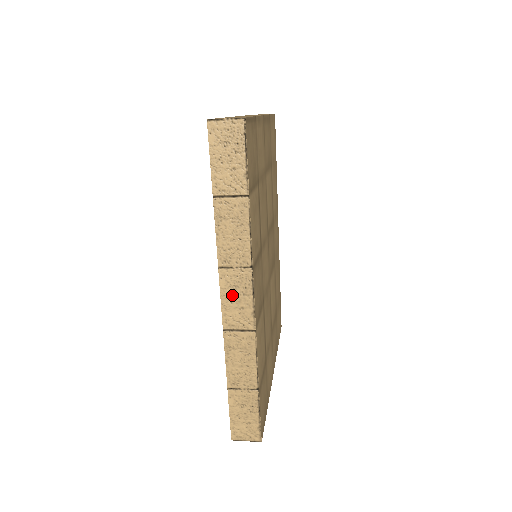
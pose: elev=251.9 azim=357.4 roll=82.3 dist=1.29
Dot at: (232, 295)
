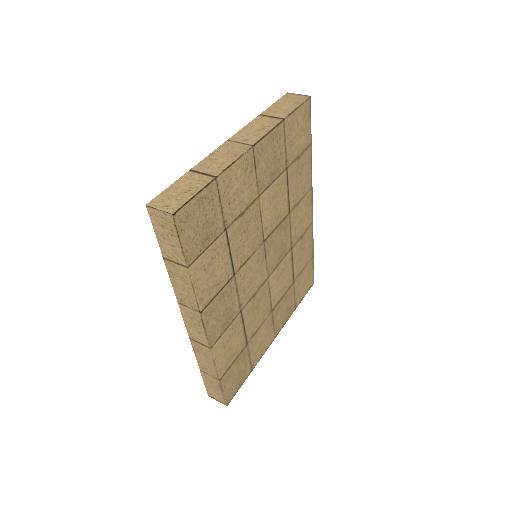
Dot at: (190, 322)
